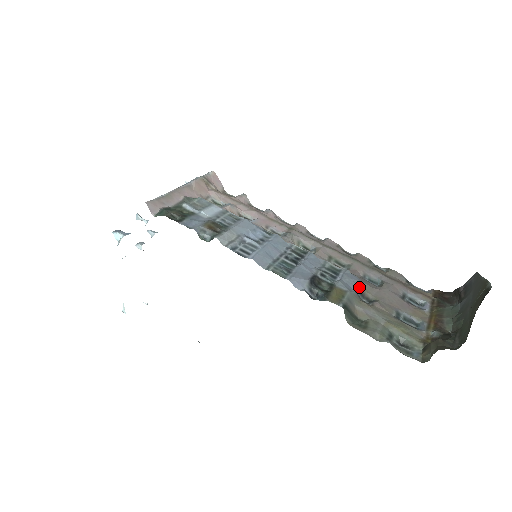
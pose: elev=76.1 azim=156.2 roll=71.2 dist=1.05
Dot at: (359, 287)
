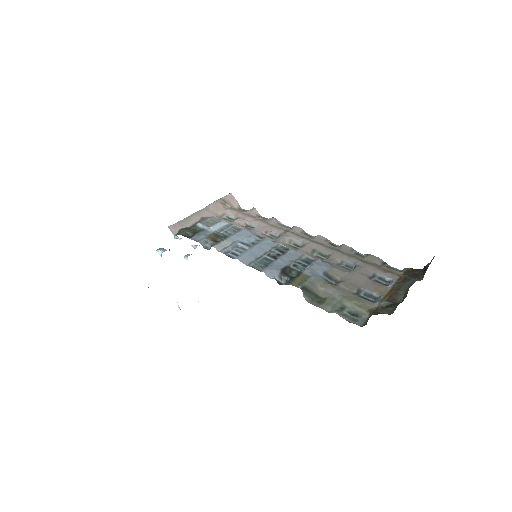
Dot at: (327, 272)
